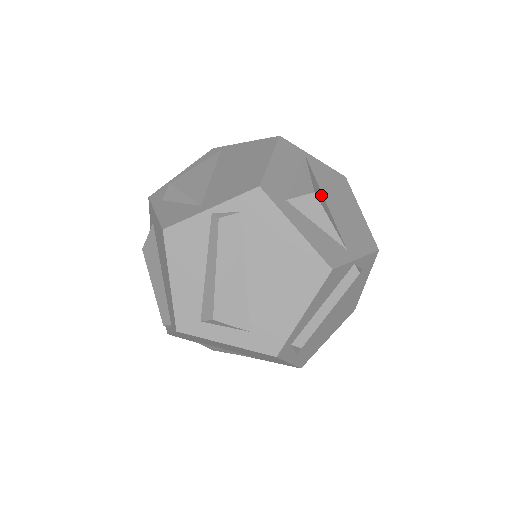
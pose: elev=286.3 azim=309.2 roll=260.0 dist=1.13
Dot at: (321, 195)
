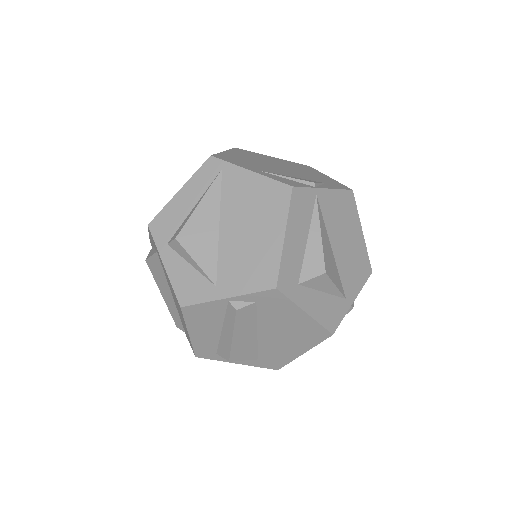
Dot at: (329, 250)
